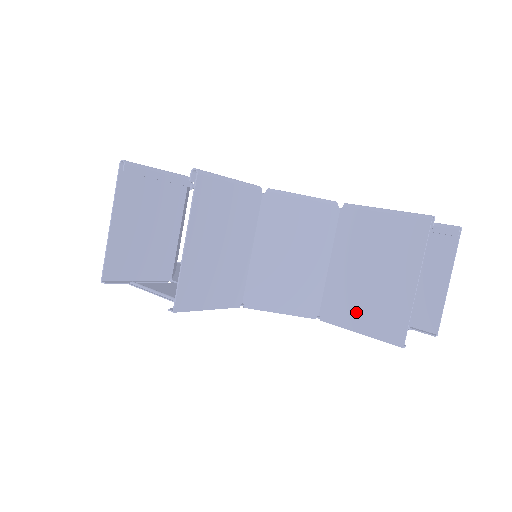
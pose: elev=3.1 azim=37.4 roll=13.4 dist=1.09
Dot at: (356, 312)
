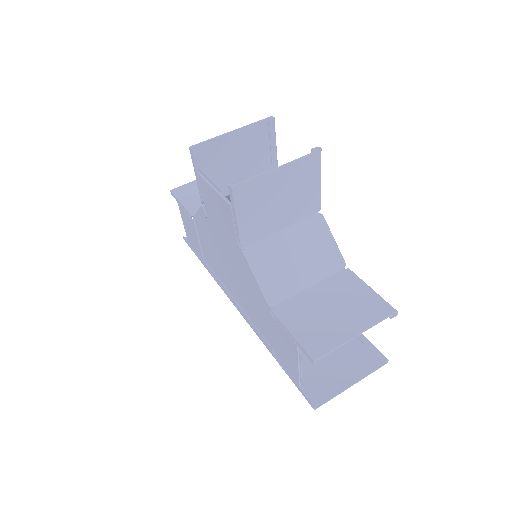
Dot at: (301, 322)
